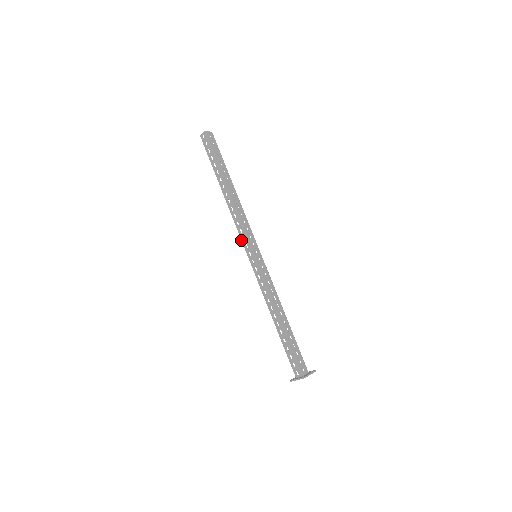
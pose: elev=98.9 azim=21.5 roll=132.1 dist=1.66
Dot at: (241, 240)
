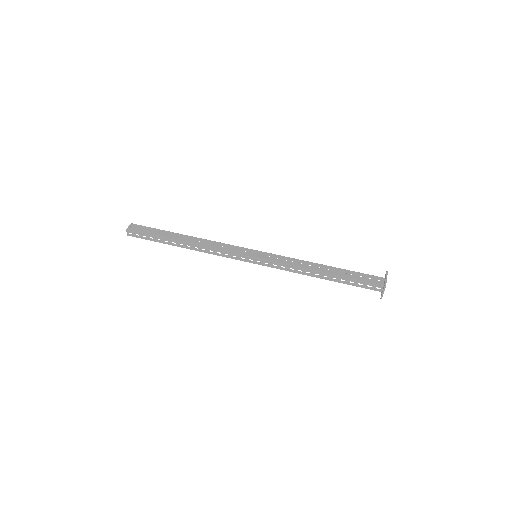
Dot at: occluded
